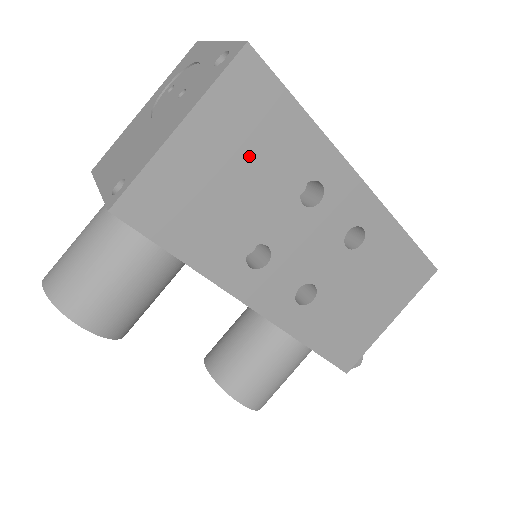
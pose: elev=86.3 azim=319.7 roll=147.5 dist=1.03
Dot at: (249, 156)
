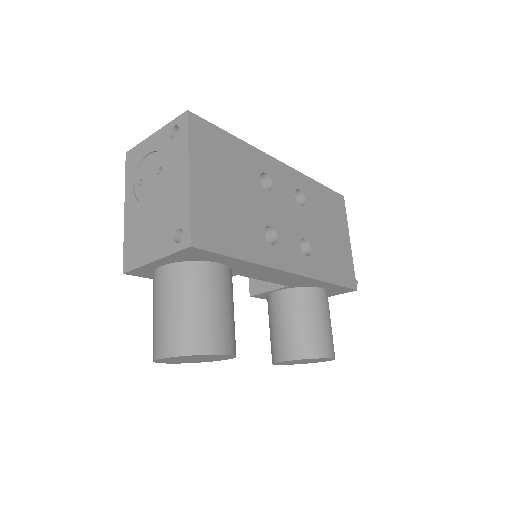
Dot at: (228, 174)
